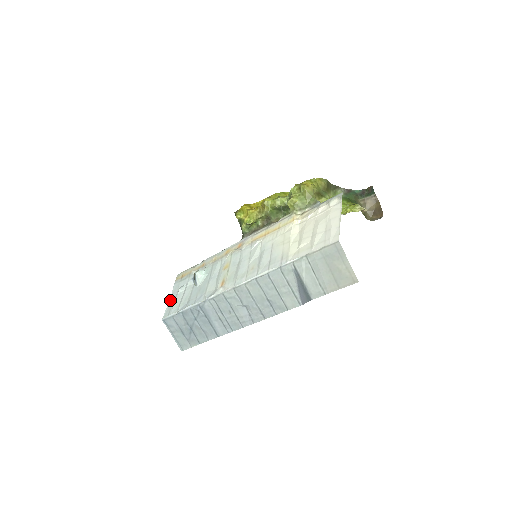
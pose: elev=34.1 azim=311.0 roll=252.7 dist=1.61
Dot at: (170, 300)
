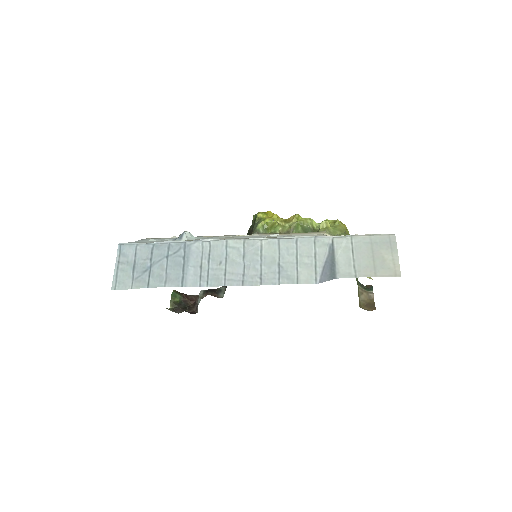
Dot at: occluded
